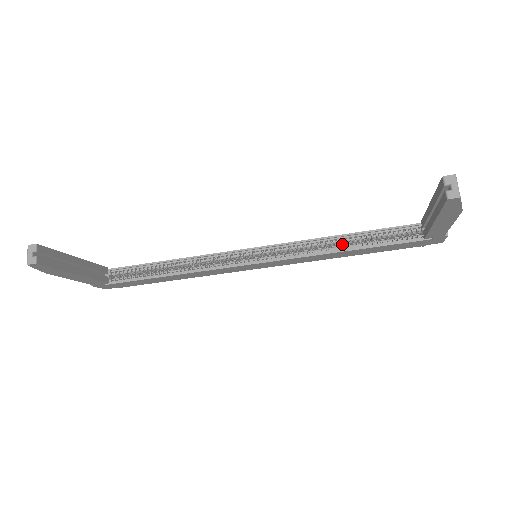
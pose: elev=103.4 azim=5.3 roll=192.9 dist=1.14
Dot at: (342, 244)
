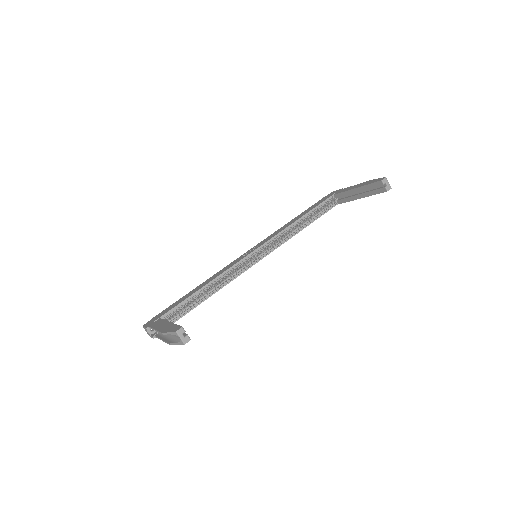
Dot at: (297, 225)
